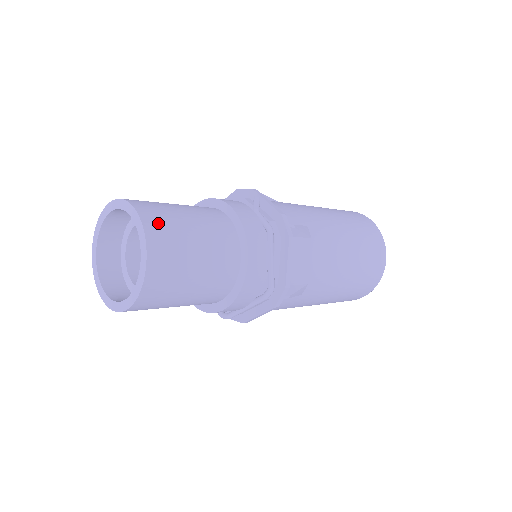
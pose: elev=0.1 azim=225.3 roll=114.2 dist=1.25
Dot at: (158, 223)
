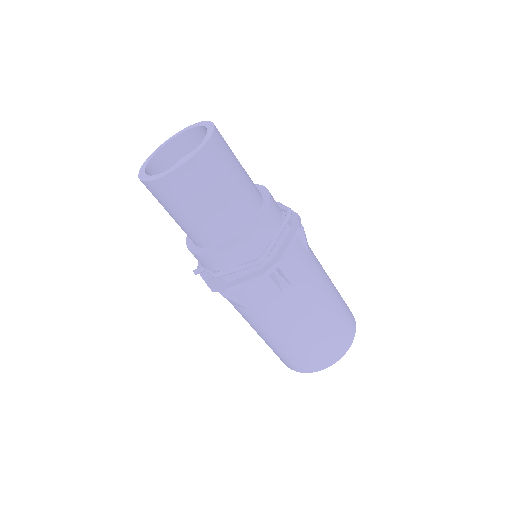
Dot at: occluded
